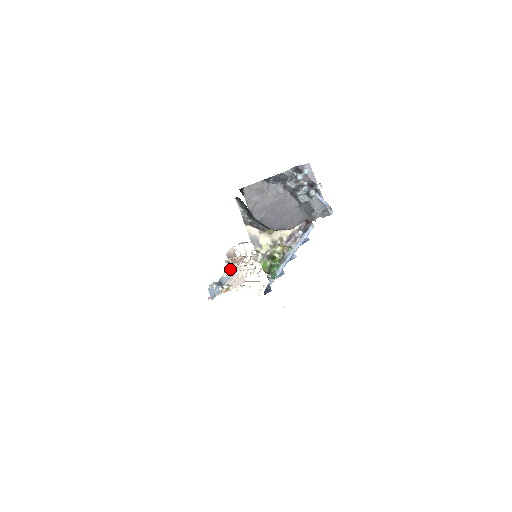
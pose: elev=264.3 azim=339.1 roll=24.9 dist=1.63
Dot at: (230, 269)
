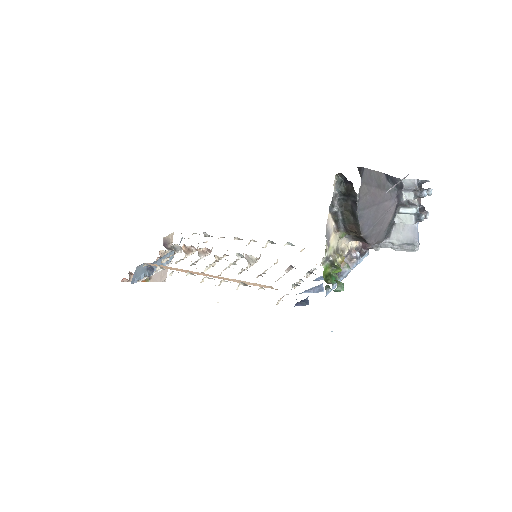
Dot at: occluded
